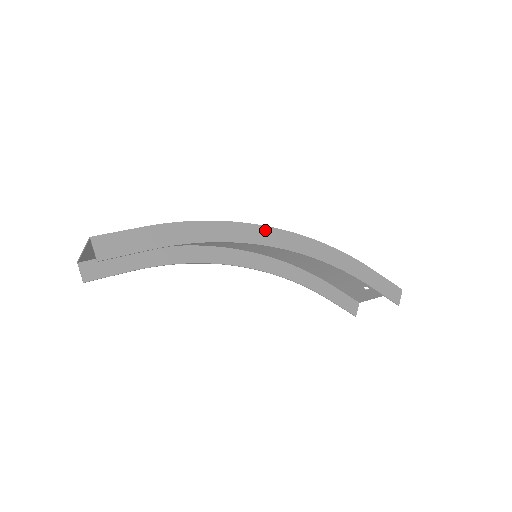
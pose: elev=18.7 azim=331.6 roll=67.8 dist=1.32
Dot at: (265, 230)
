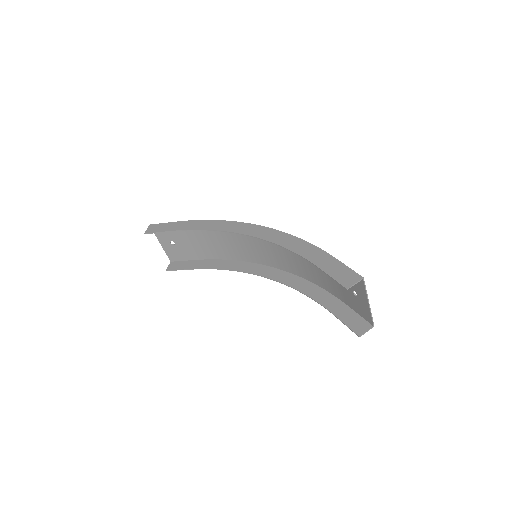
Dot at: (248, 226)
